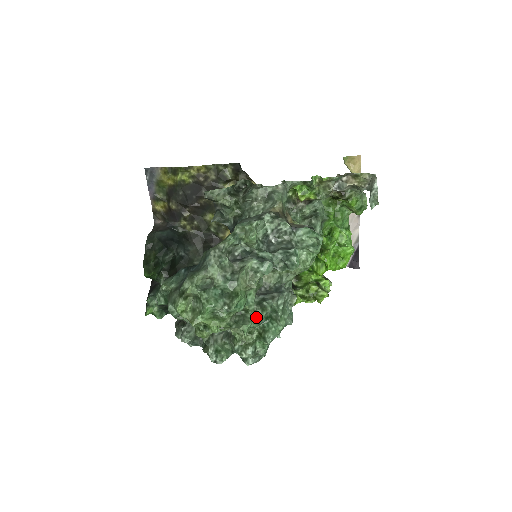
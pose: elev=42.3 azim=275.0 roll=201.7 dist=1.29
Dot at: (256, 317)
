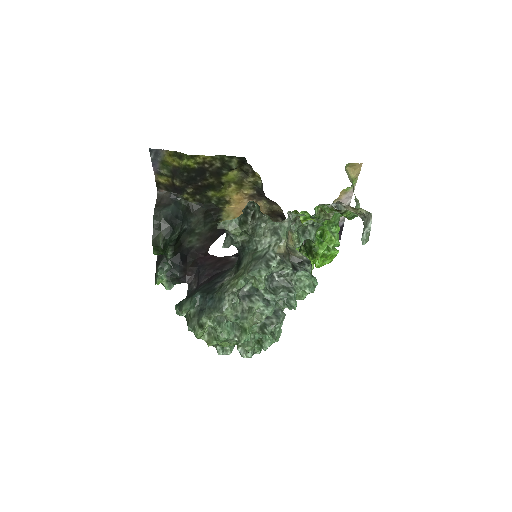
Dot at: (257, 336)
